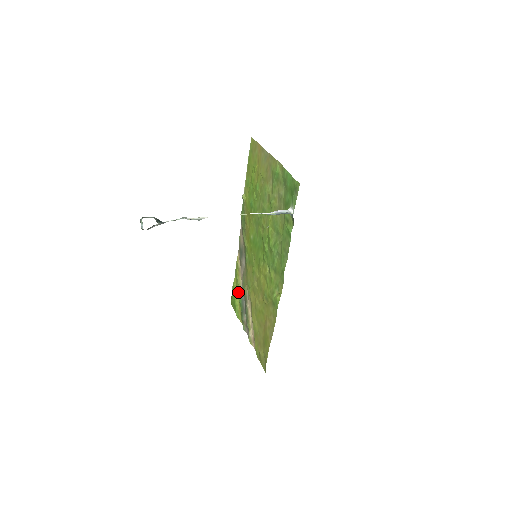
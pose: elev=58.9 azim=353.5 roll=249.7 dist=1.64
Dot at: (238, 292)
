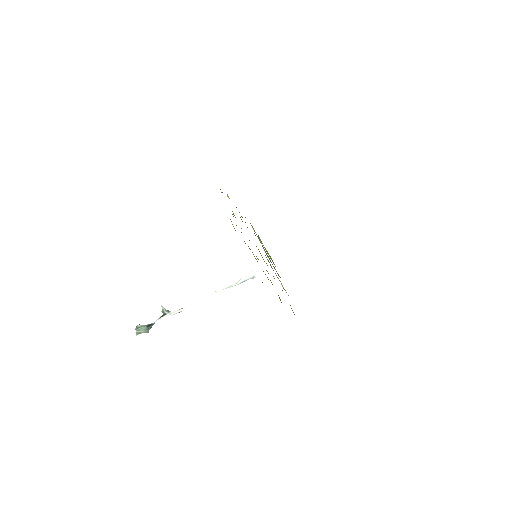
Dot at: occluded
